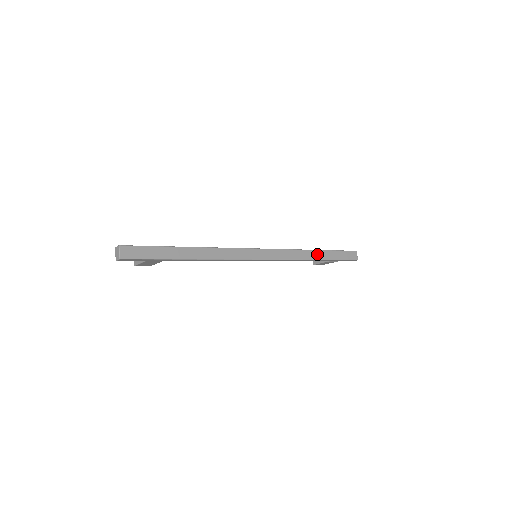
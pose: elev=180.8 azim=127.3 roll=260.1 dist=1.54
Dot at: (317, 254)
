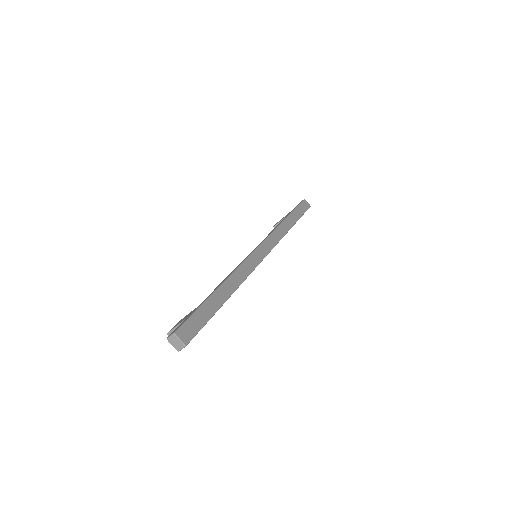
Dot at: (289, 221)
